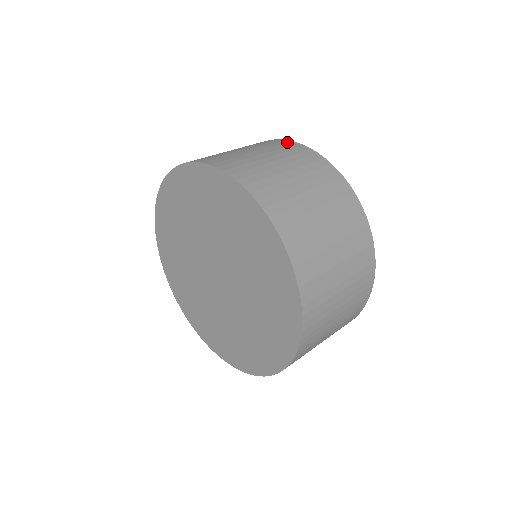
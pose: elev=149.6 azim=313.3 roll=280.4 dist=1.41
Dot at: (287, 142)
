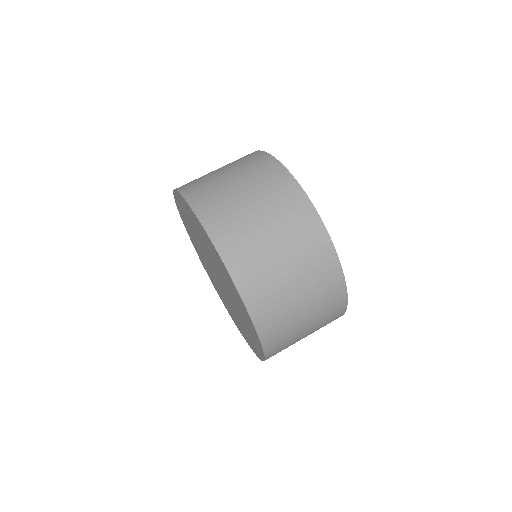
Dot at: (265, 157)
